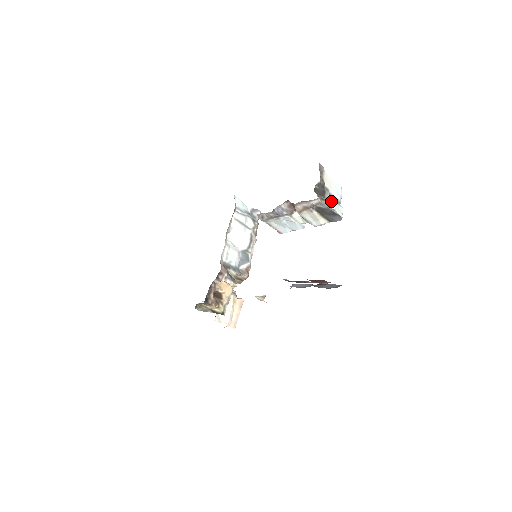
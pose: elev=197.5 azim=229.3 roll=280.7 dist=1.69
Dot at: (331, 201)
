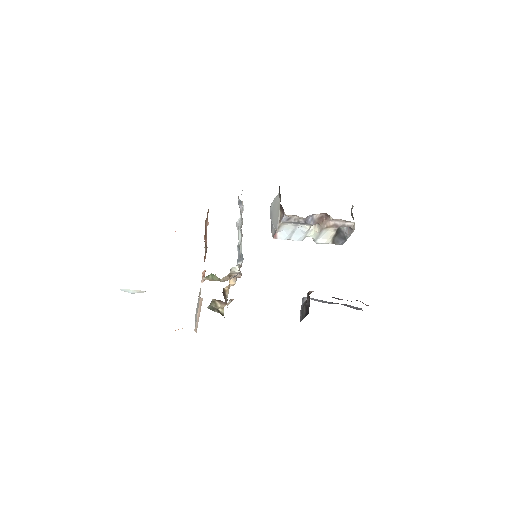
Dot at: occluded
